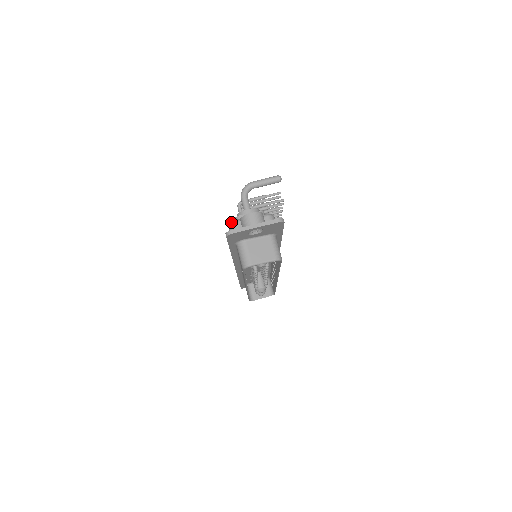
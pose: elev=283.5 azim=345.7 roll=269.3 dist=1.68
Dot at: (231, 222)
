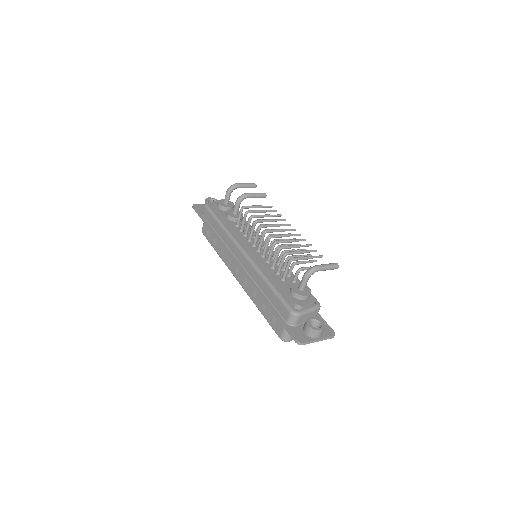
Dot at: (296, 314)
